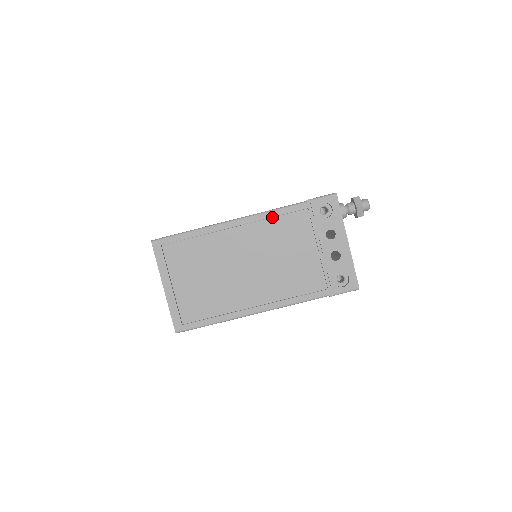
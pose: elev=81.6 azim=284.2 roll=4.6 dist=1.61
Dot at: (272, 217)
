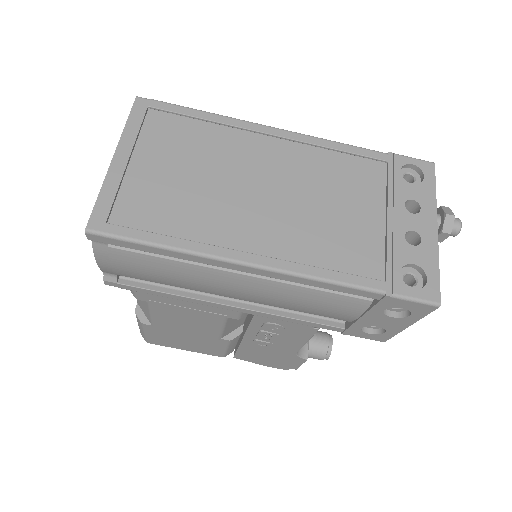
Dot at: (331, 150)
